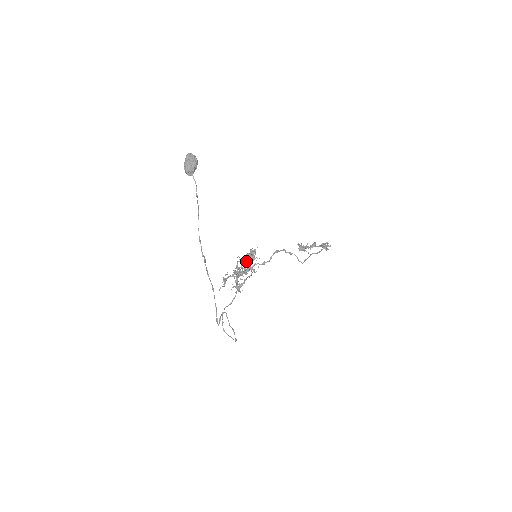
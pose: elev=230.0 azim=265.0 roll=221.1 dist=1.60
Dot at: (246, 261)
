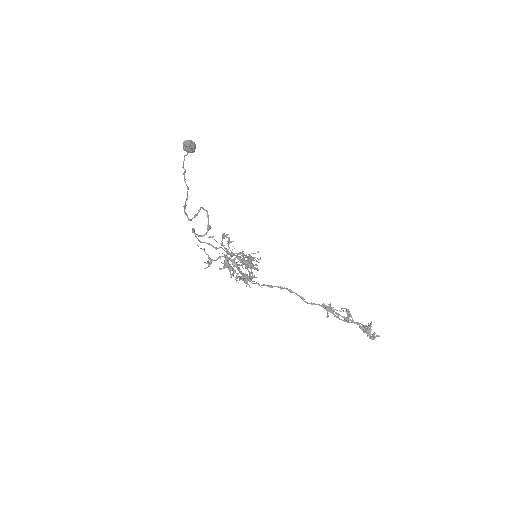
Dot at: occluded
